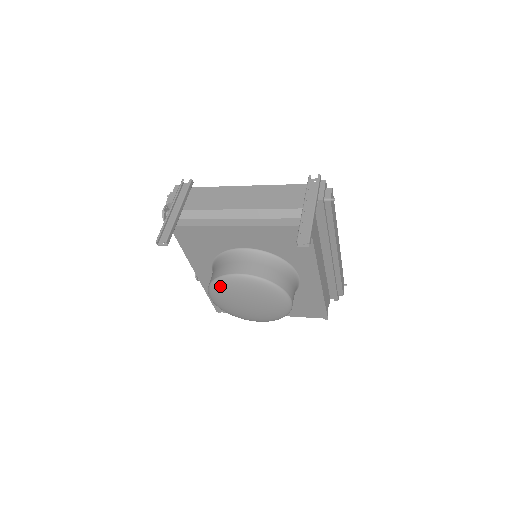
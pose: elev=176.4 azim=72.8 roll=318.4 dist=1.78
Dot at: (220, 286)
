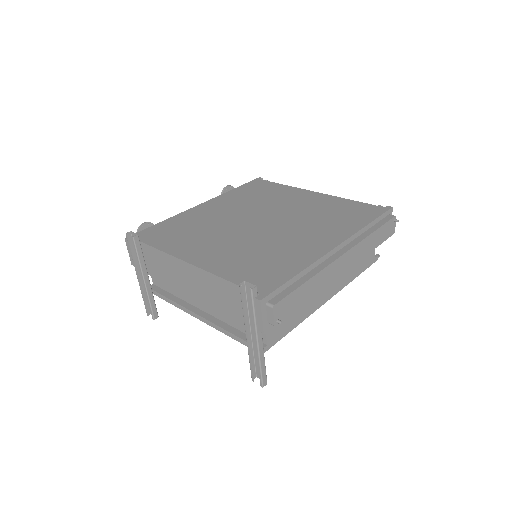
Dot at: occluded
